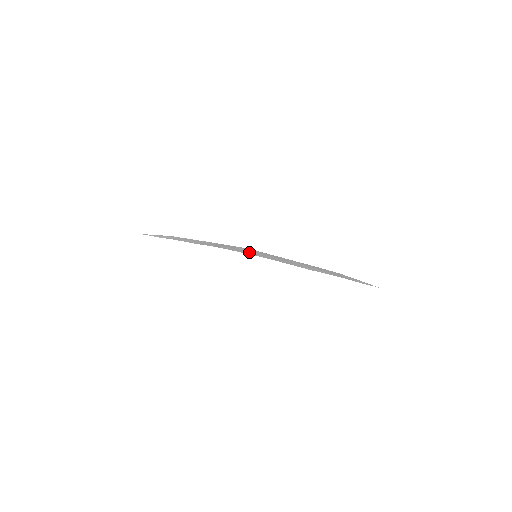
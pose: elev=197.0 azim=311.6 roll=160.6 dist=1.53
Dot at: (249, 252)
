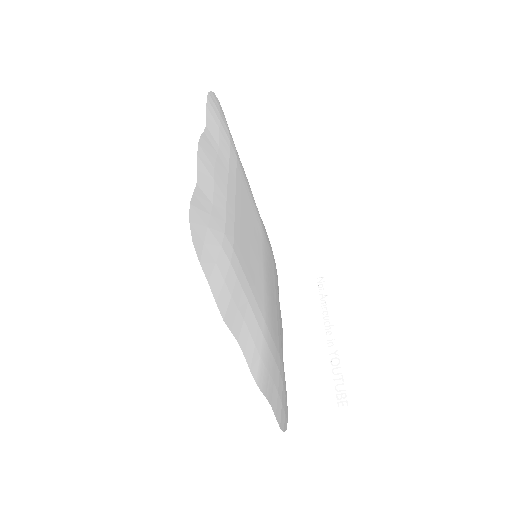
Dot at: occluded
